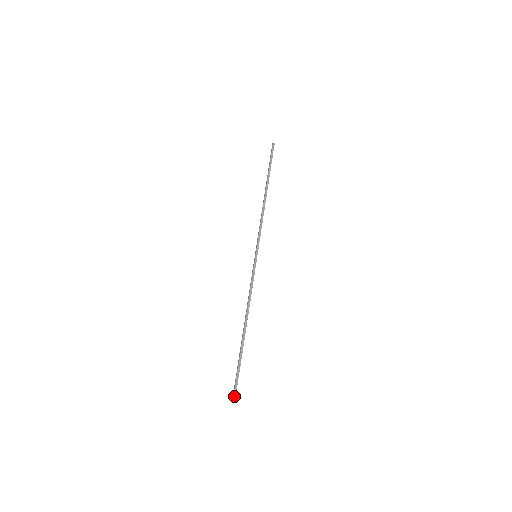
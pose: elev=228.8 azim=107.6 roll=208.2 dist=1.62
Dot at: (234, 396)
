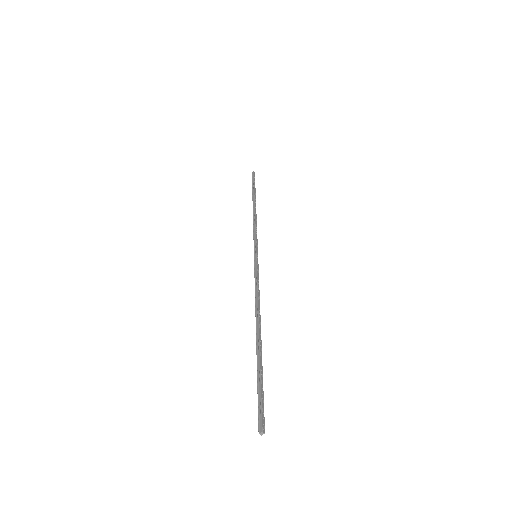
Dot at: (260, 430)
